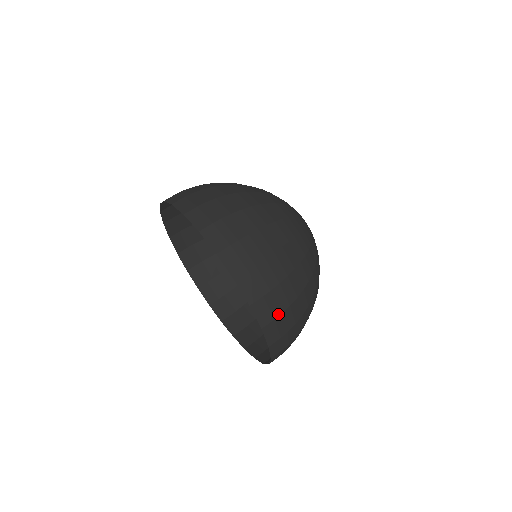
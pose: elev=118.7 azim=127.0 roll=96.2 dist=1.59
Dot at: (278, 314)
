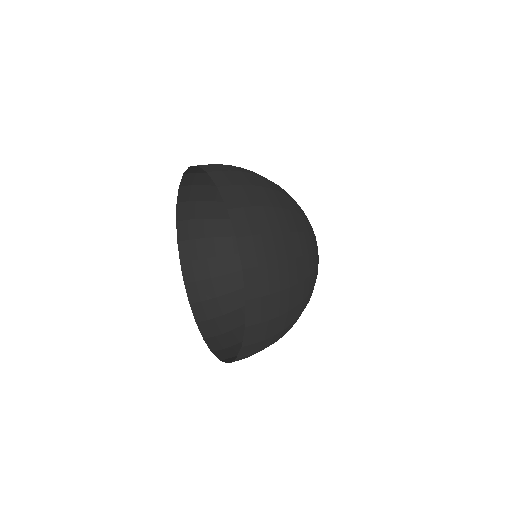
Dot at: (263, 263)
